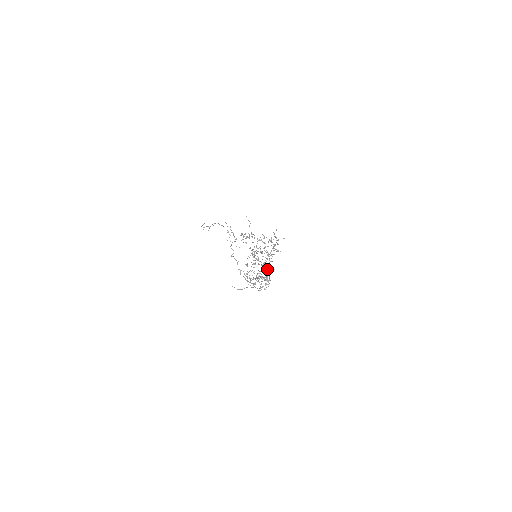
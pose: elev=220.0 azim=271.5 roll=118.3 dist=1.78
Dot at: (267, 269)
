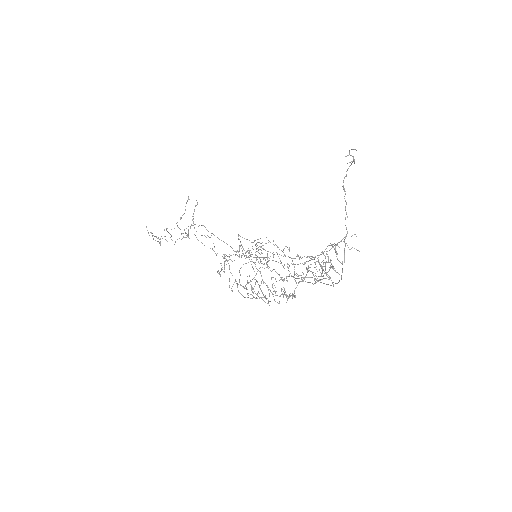
Dot at: occluded
